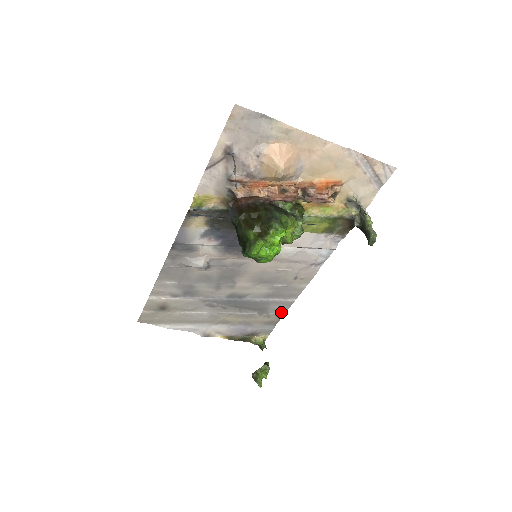
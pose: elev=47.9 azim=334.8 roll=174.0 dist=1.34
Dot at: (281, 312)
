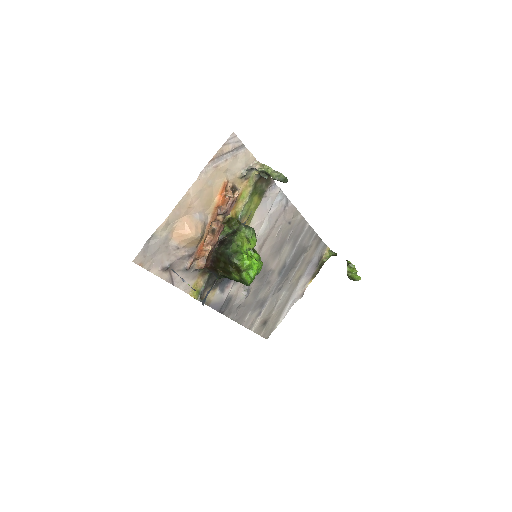
Dot at: (313, 235)
